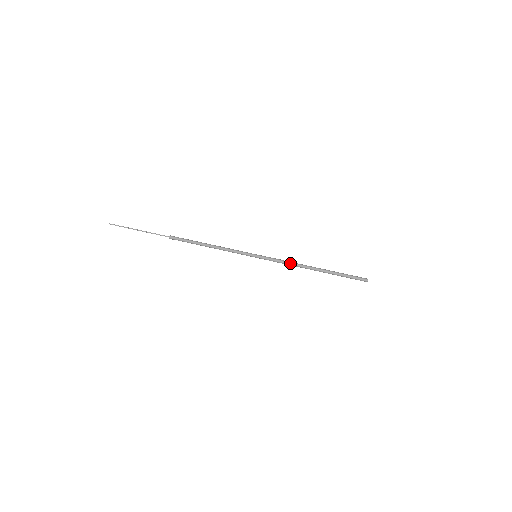
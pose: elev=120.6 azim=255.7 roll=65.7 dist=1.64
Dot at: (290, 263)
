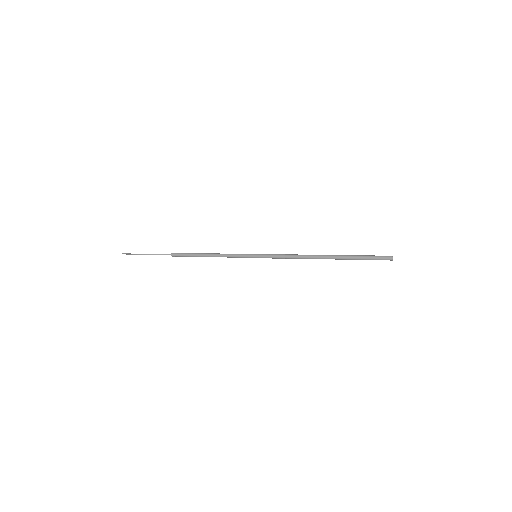
Dot at: (293, 255)
